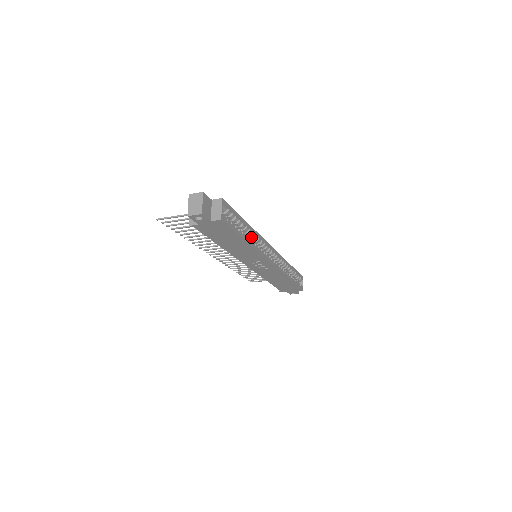
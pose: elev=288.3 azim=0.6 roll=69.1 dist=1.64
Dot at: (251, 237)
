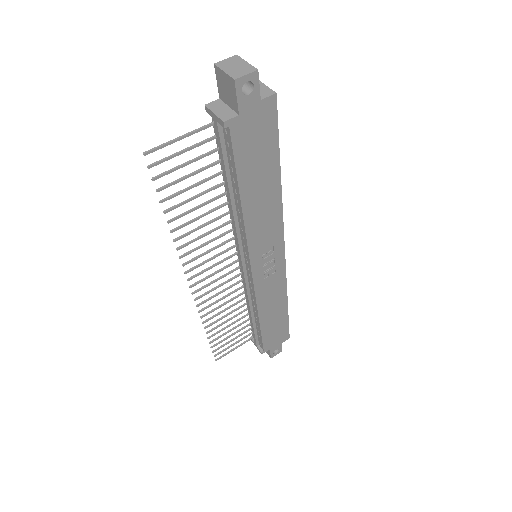
Dot at: occluded
